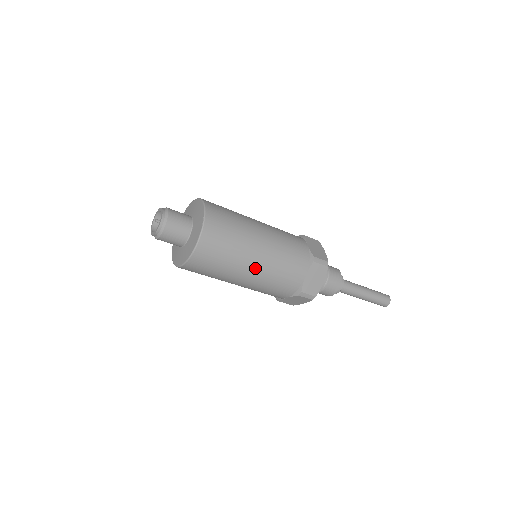
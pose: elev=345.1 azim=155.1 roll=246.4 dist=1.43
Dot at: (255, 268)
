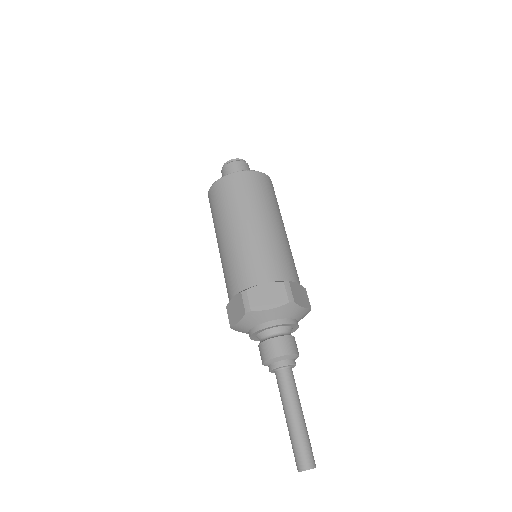
Dot at: (277, 227)
